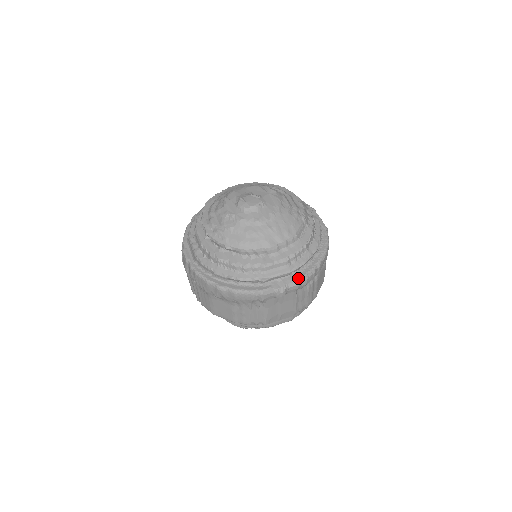
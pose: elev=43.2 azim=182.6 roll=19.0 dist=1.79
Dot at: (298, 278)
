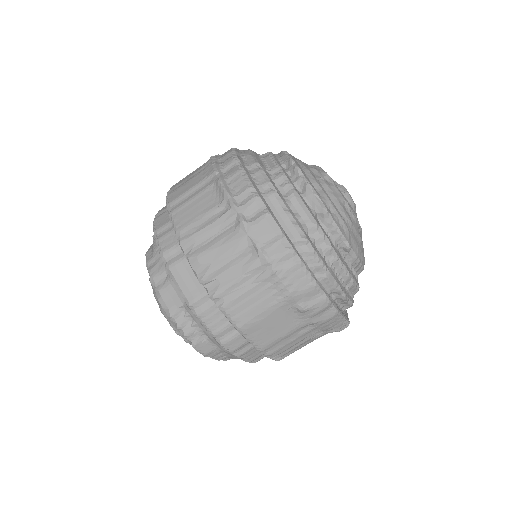
Dot at: occluded
